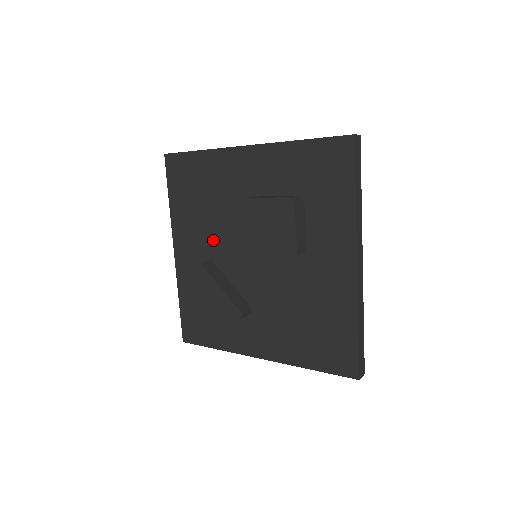
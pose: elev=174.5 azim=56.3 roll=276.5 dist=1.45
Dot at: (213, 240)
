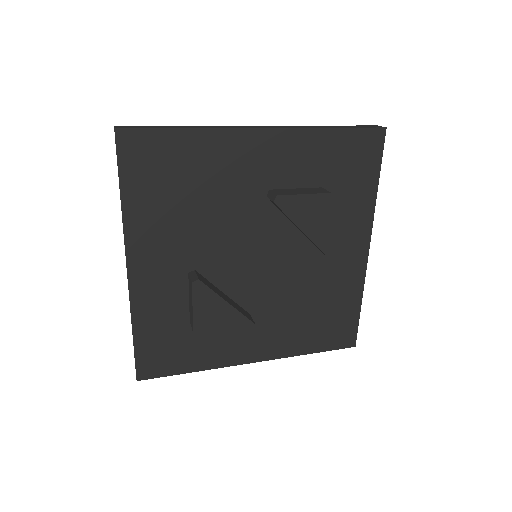
Dot at: (200, 246)
